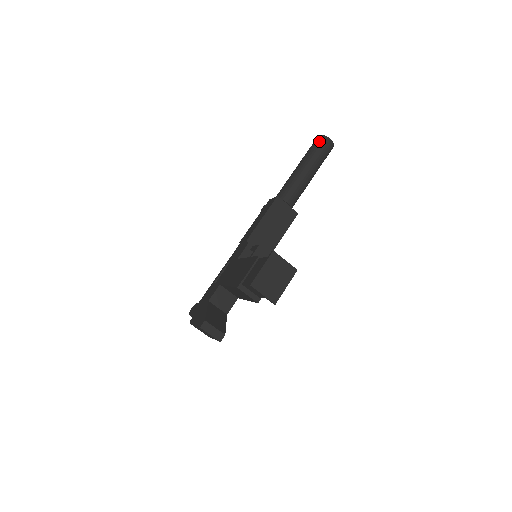
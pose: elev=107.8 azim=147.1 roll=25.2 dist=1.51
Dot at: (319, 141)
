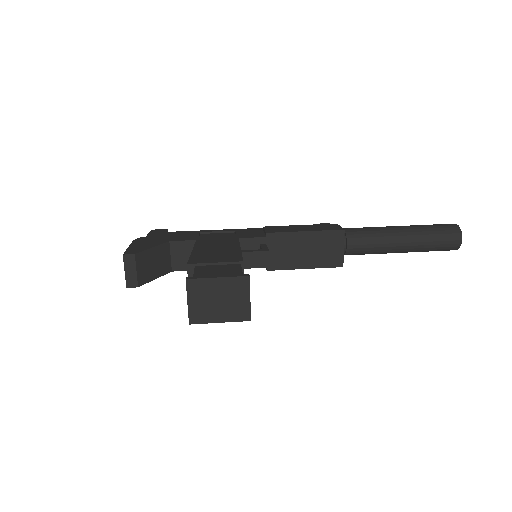
Dot at: (449, 229)
